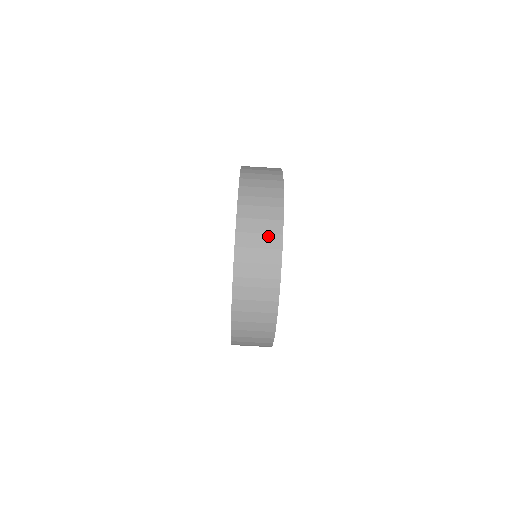
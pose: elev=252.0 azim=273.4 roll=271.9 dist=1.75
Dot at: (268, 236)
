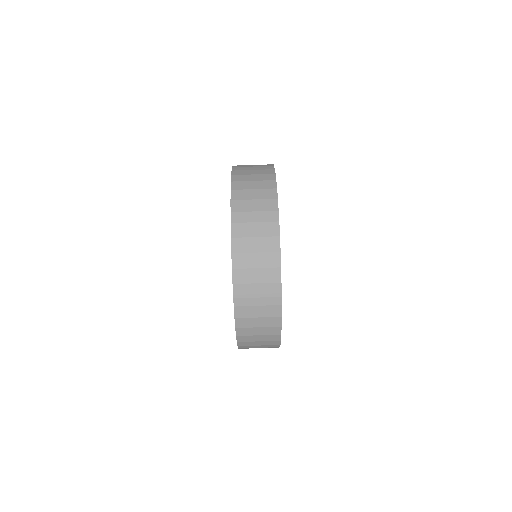
Dot at: (265, 255)
